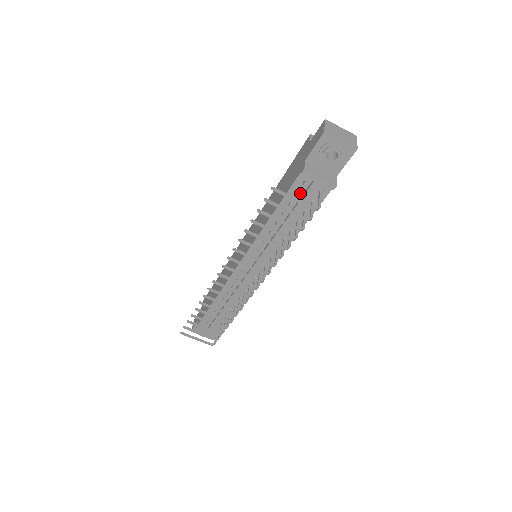
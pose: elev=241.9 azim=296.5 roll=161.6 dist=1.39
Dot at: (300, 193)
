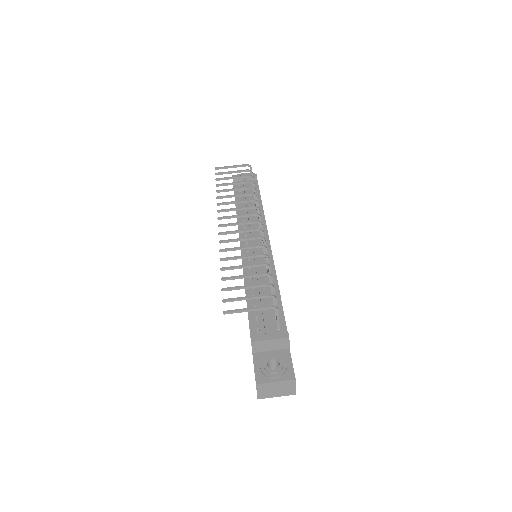
Dot at: occluded
